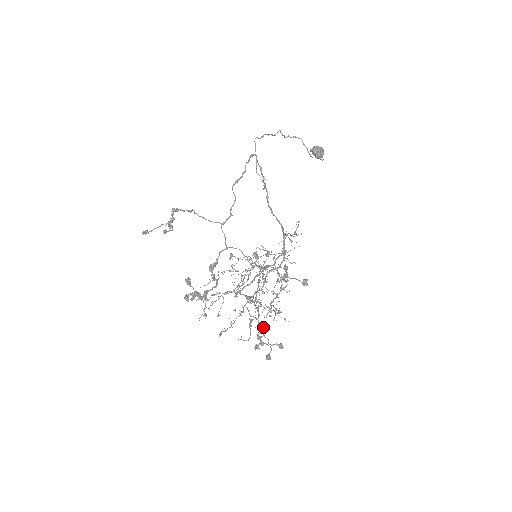
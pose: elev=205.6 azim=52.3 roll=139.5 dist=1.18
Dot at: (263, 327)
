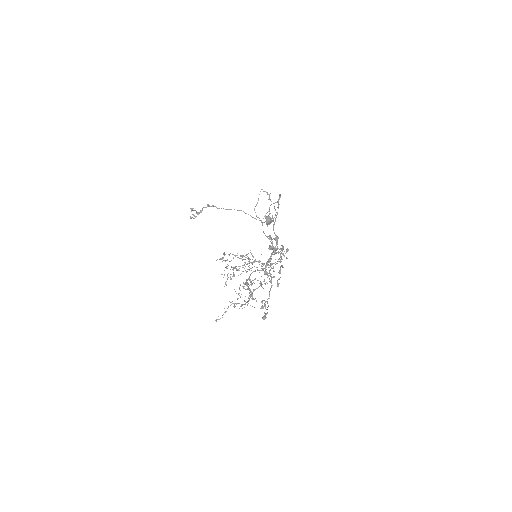
Dot at: occluded
